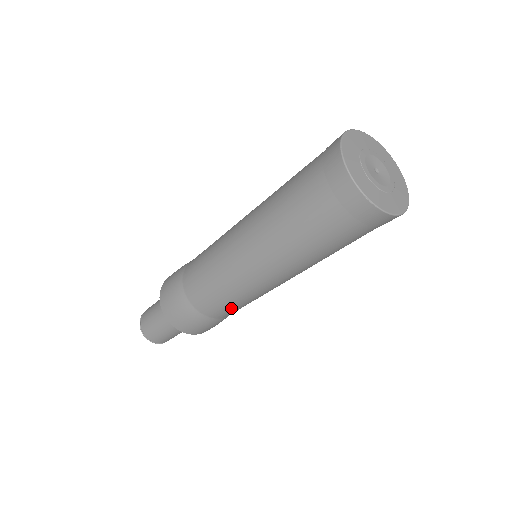
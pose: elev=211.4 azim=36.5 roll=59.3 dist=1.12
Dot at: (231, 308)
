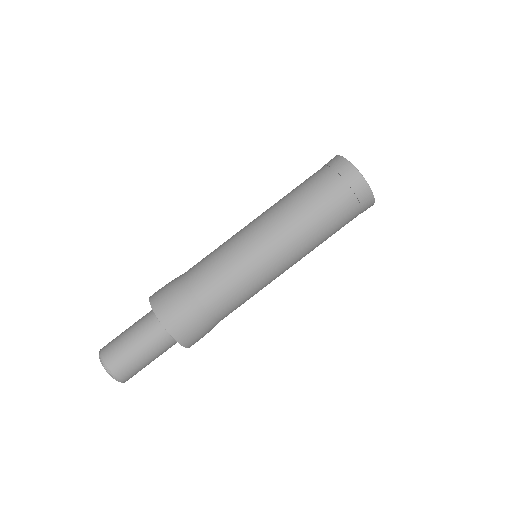
Dot at: (239, 304)
